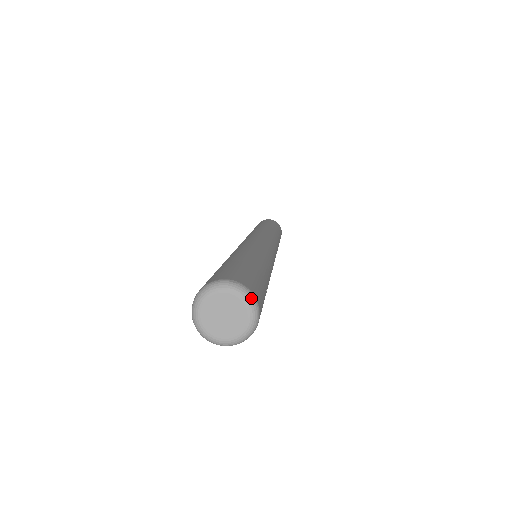
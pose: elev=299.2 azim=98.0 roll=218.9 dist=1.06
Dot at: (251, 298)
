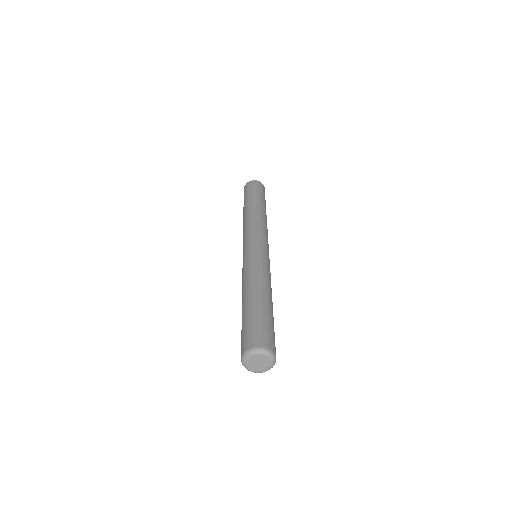
Dot at: (270, 353)
